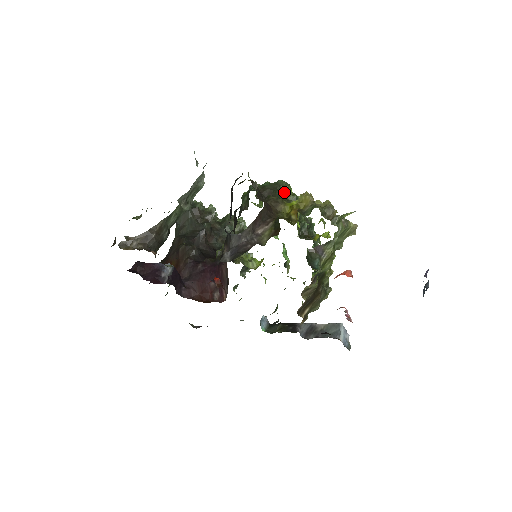
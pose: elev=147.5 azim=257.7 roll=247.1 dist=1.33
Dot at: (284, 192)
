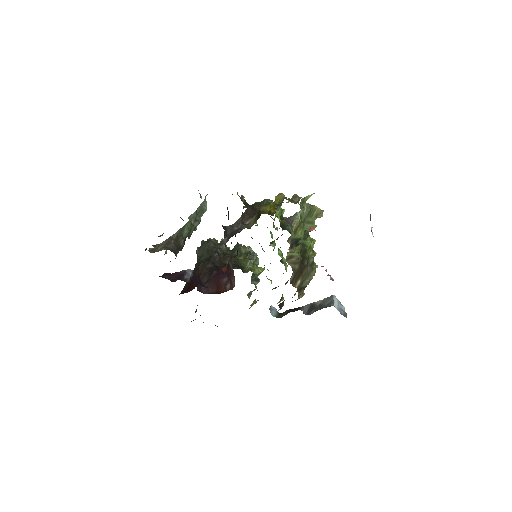
Dot at: occluded
